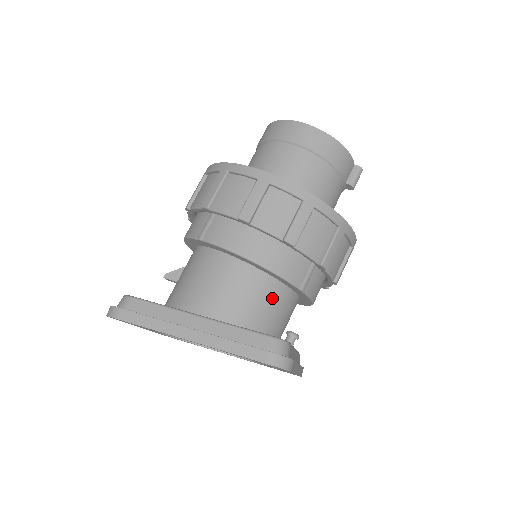
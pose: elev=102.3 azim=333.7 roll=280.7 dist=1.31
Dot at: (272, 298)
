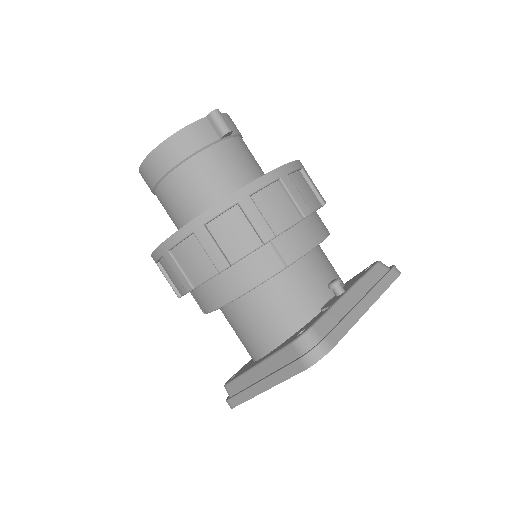
Dot at: (279, 295)
